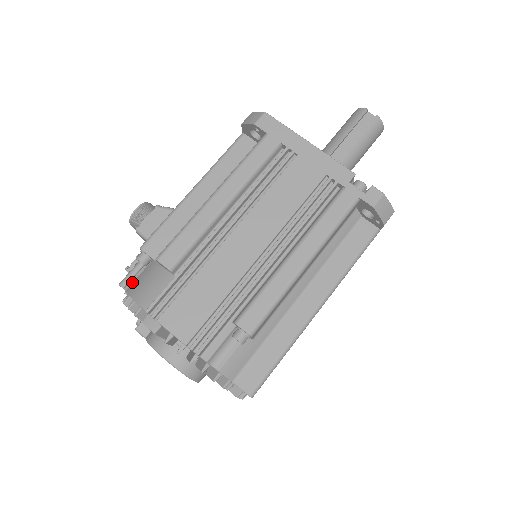
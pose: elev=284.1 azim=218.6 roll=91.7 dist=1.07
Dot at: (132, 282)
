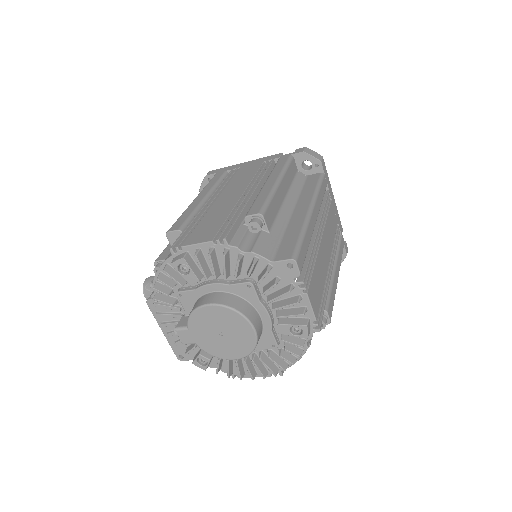
Dot at: occluded
